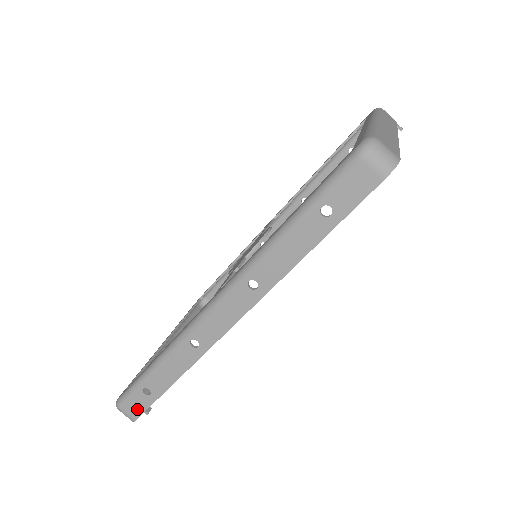
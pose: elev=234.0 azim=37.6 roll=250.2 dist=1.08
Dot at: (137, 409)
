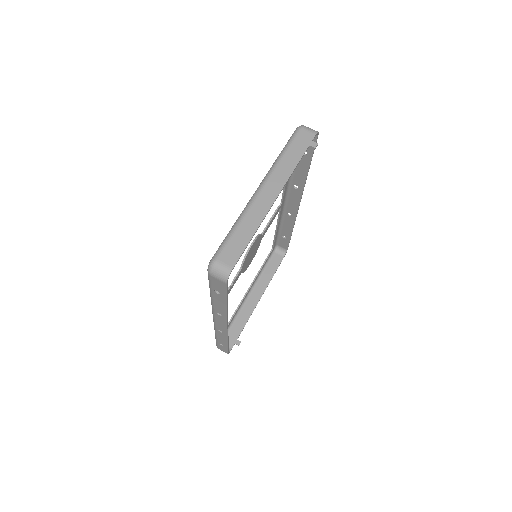
Dot at: (224, 350)
